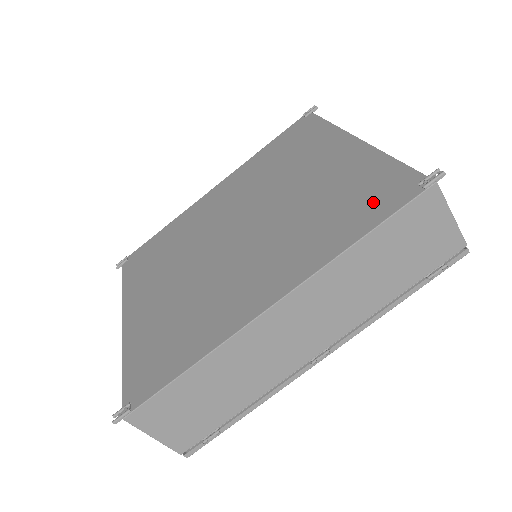
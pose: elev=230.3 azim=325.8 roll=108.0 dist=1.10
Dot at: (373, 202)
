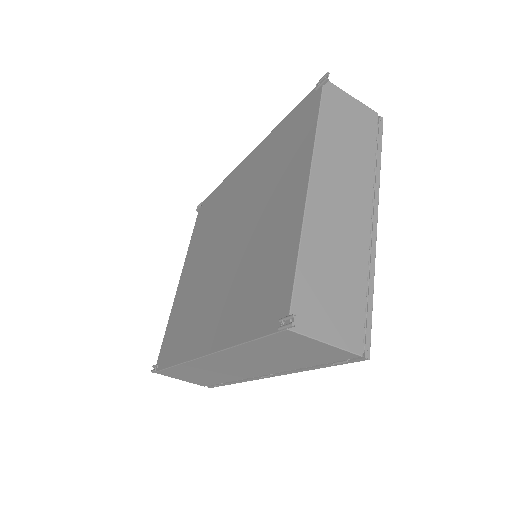
Dot at: (263, 307)
